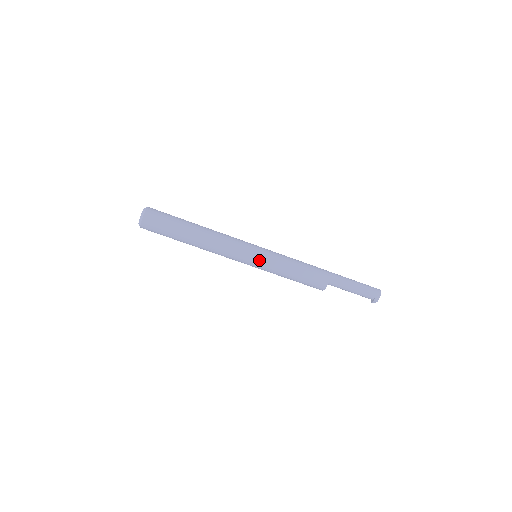
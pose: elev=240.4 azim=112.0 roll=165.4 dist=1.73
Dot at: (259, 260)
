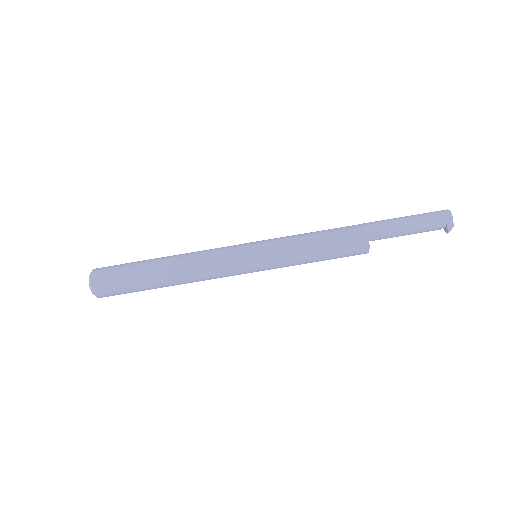
Dot at: (259, 257)
